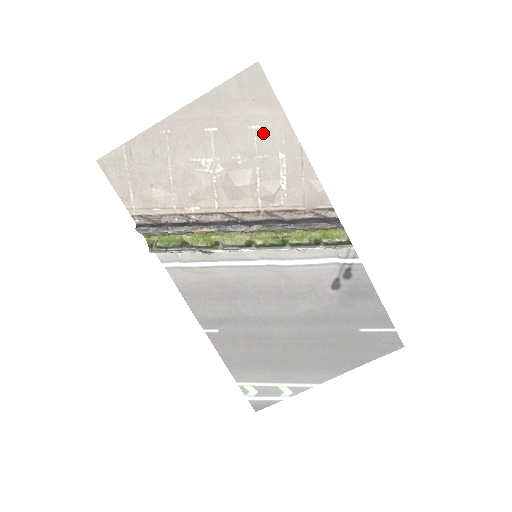
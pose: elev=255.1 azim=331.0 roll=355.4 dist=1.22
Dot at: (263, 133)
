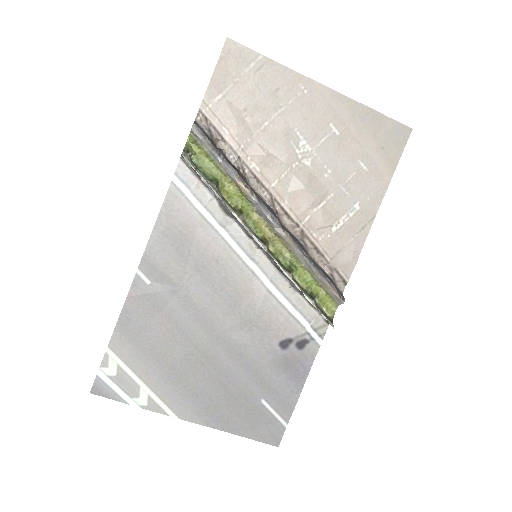
Dot at: (363, 176)
